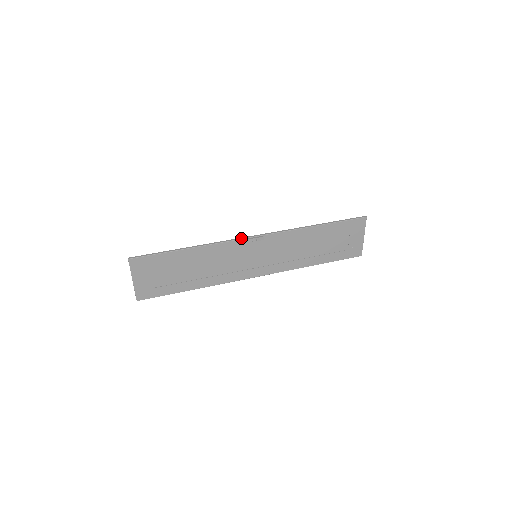
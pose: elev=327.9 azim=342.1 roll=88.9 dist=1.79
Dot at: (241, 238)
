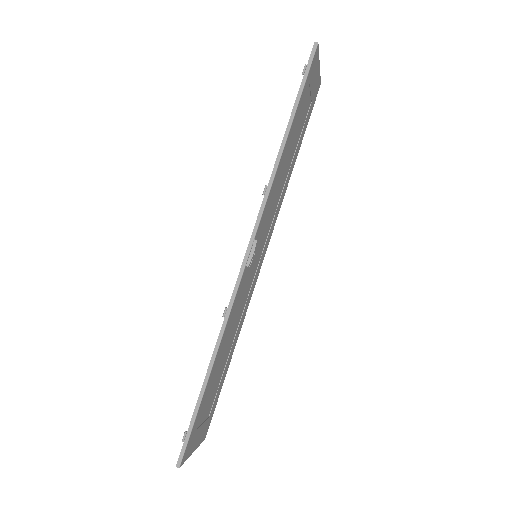
Dot at: (239, 278)
